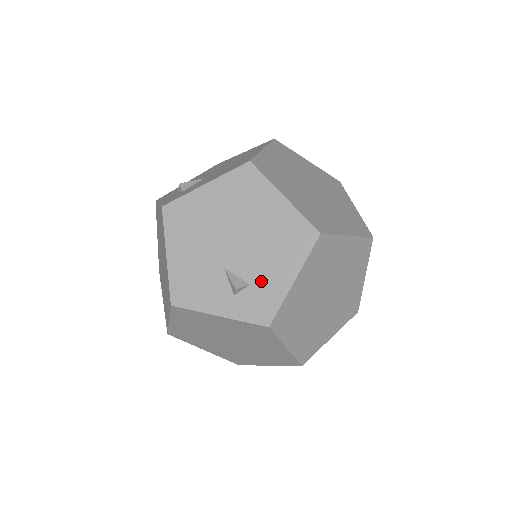
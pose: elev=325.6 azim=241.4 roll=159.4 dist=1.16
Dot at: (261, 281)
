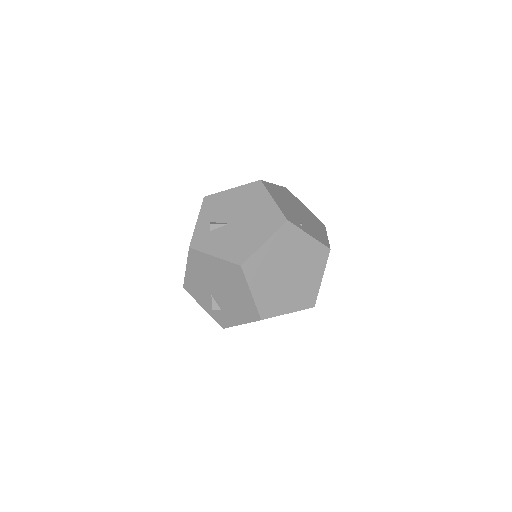
Dot at: (226, 313)
